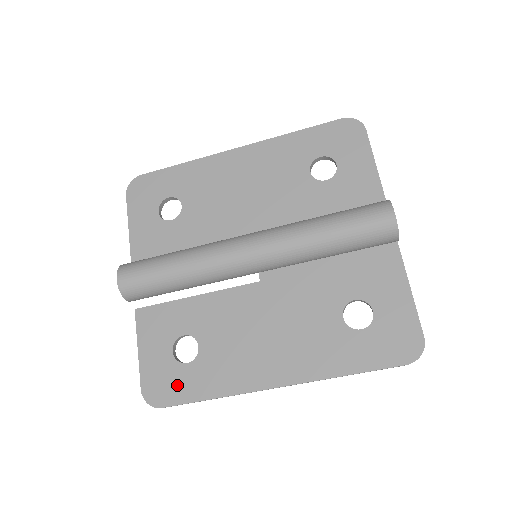
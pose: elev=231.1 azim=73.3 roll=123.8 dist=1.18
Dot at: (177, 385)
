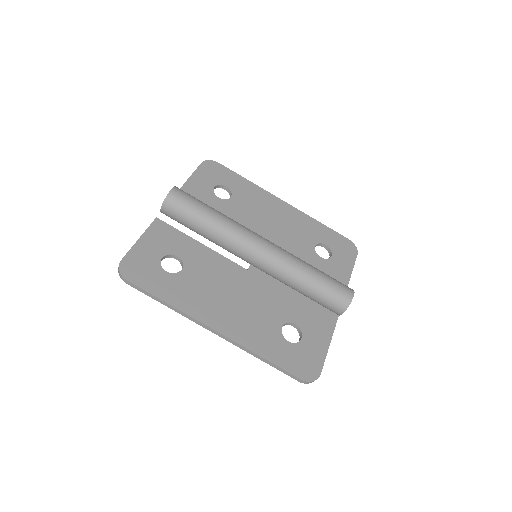
Dot at: (149, 277)
